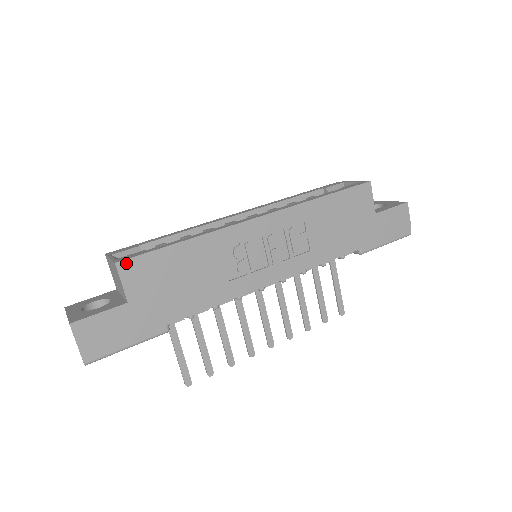
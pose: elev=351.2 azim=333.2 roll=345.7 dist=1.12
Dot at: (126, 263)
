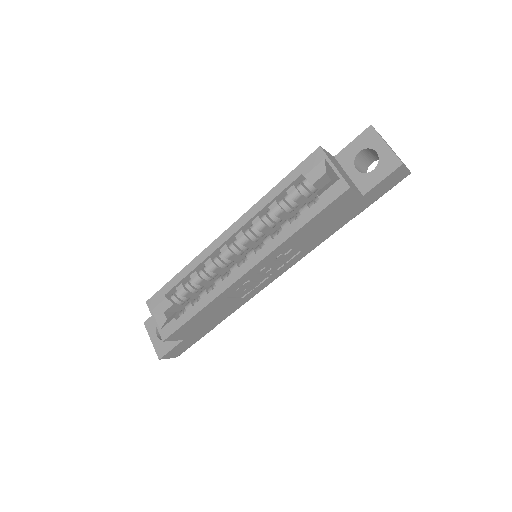
Dot at: (169, 338)
